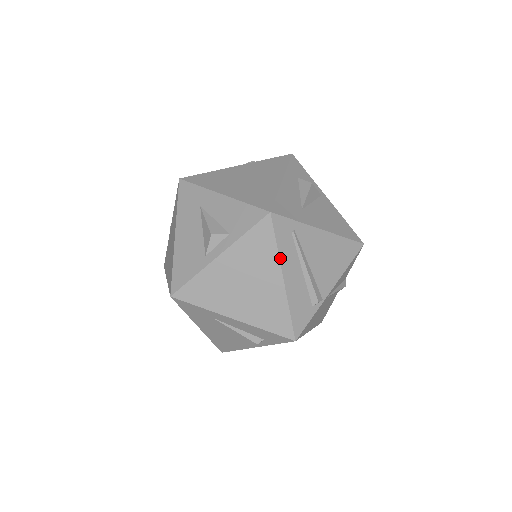
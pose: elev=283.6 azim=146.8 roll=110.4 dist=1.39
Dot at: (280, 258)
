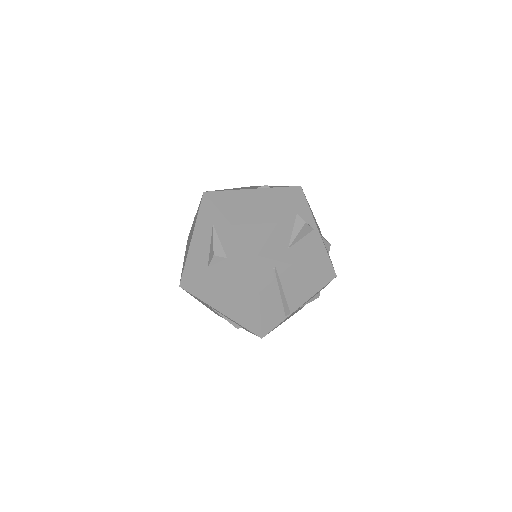
Dot at: (260, 286)
